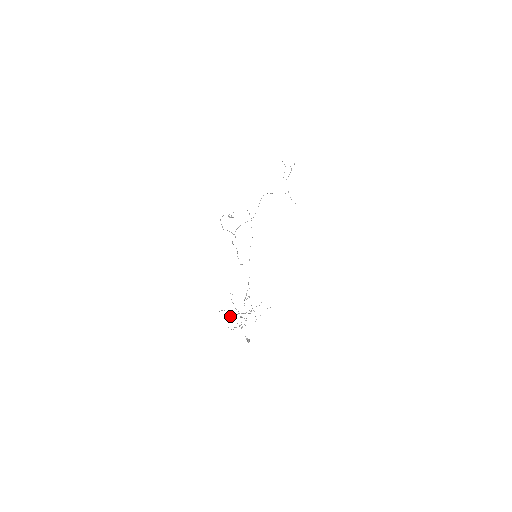
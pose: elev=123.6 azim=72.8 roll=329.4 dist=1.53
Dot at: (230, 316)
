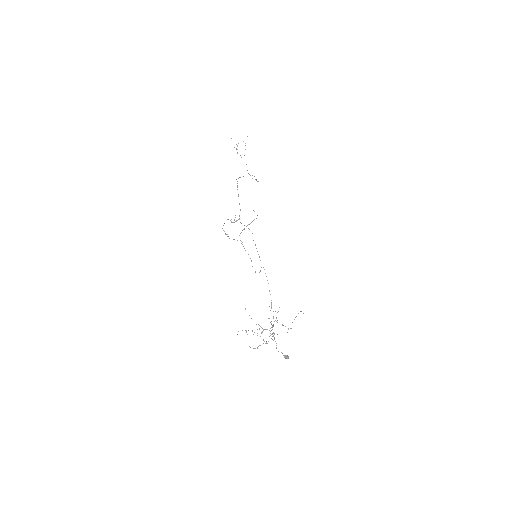
Dot at: occluded
